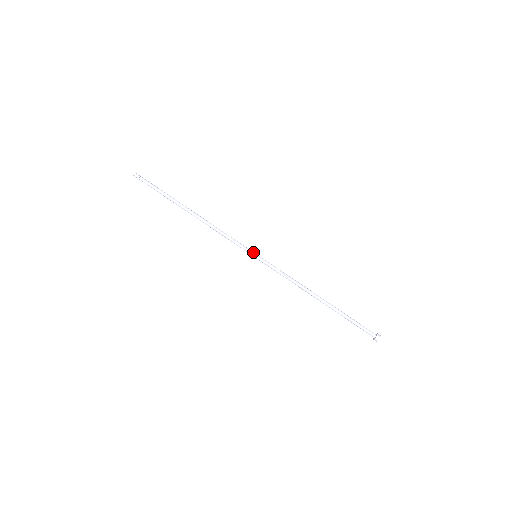
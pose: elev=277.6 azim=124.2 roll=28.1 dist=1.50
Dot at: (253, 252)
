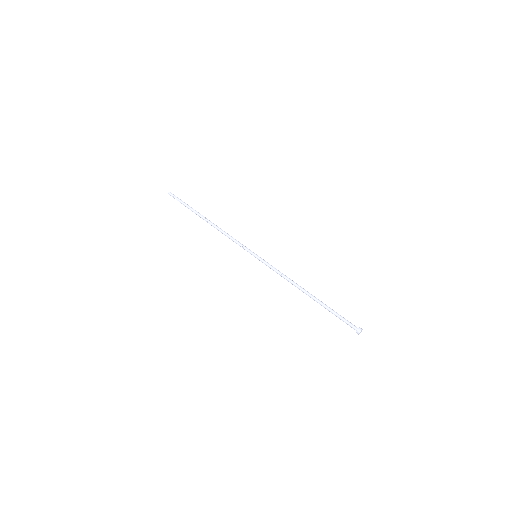
Dot at: occluded
